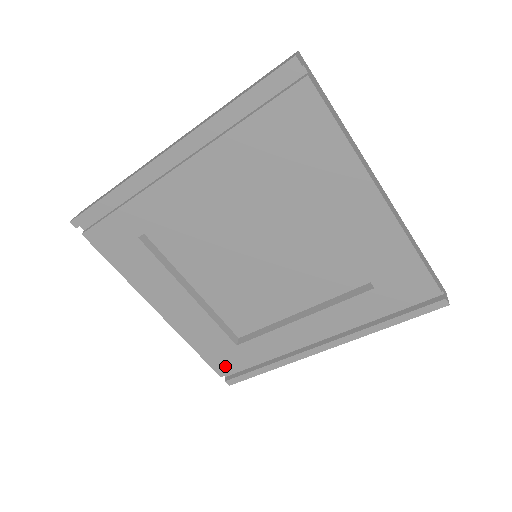
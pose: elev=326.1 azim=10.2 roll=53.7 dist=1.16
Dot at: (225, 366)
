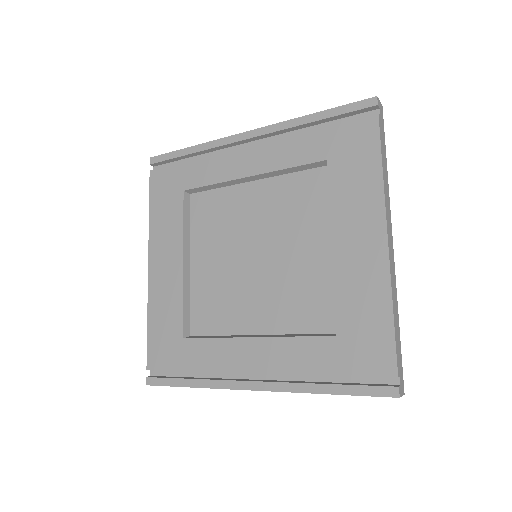
Dot at: (159, 358)
